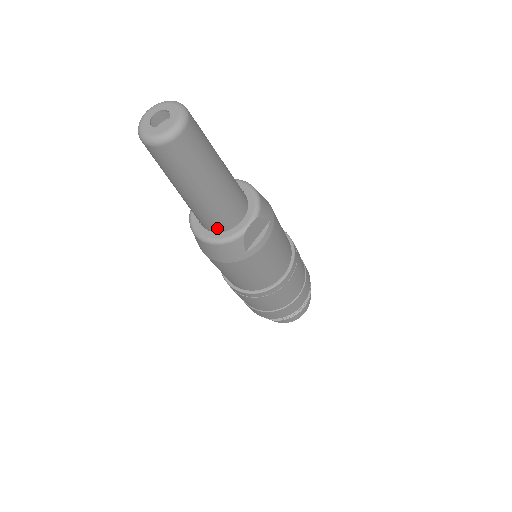
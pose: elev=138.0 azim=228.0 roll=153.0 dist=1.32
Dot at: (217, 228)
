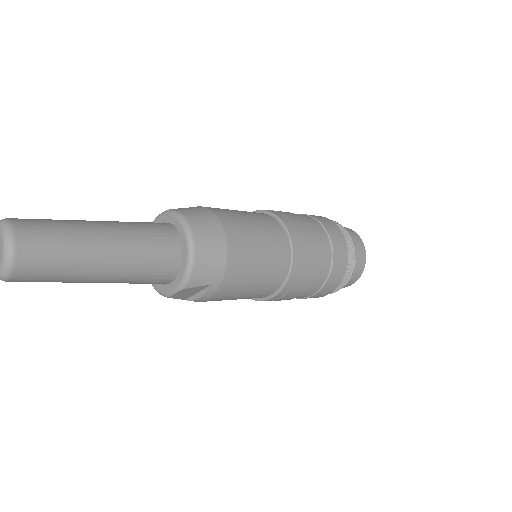
Dot at: occluded
